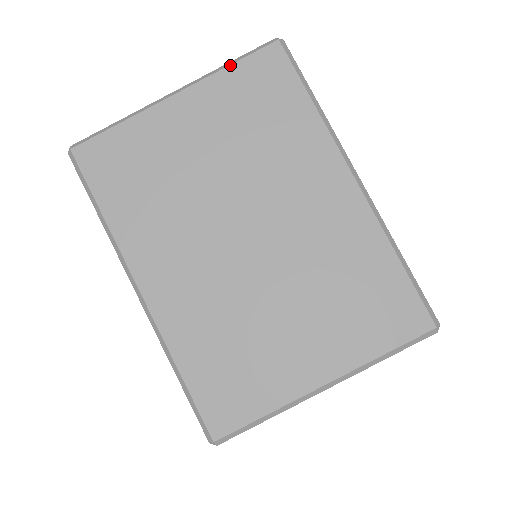
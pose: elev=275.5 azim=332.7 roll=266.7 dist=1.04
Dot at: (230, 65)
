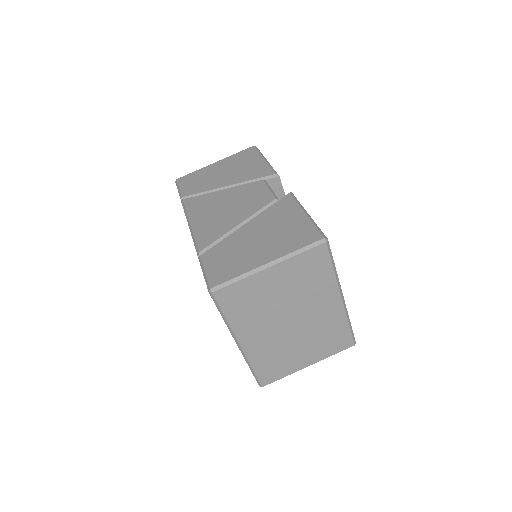
Dot at: (300, 254)
